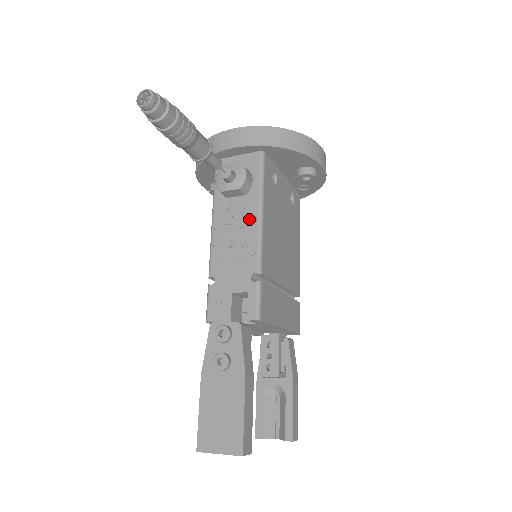
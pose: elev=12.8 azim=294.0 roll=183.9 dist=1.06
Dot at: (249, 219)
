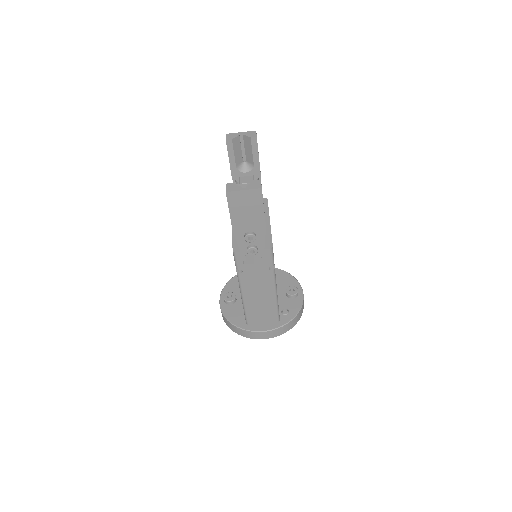
Dot at: occluded
